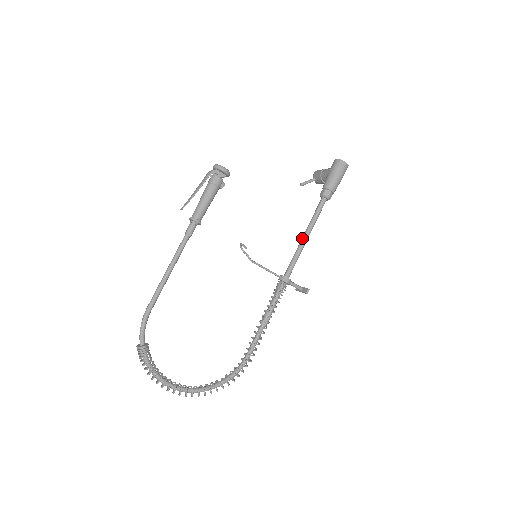
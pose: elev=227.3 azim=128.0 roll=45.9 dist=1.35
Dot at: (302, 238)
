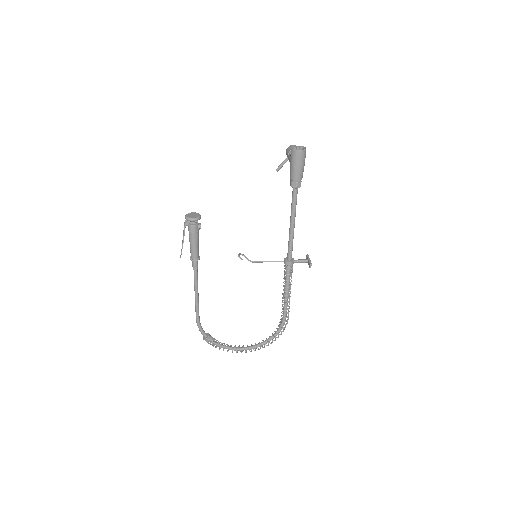
Dot at: occluded
